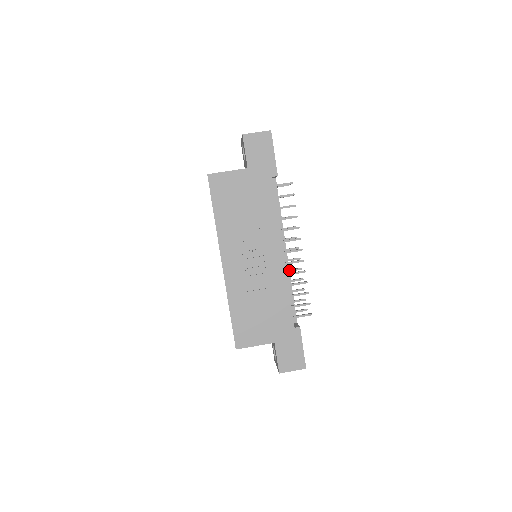
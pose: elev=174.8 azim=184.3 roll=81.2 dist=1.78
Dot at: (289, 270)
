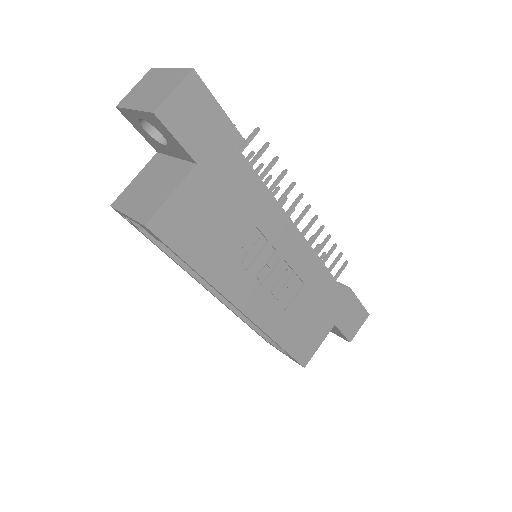
Dot at: occluded
